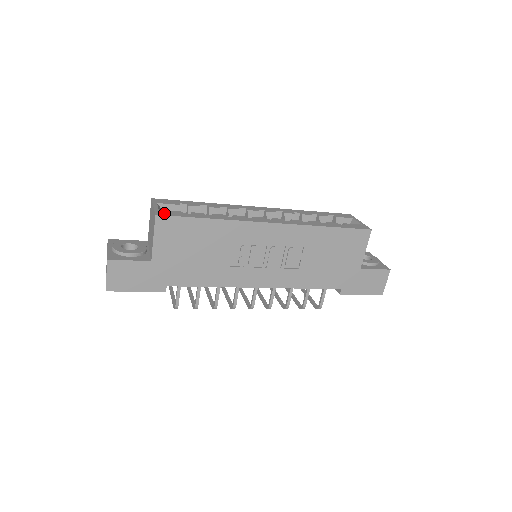
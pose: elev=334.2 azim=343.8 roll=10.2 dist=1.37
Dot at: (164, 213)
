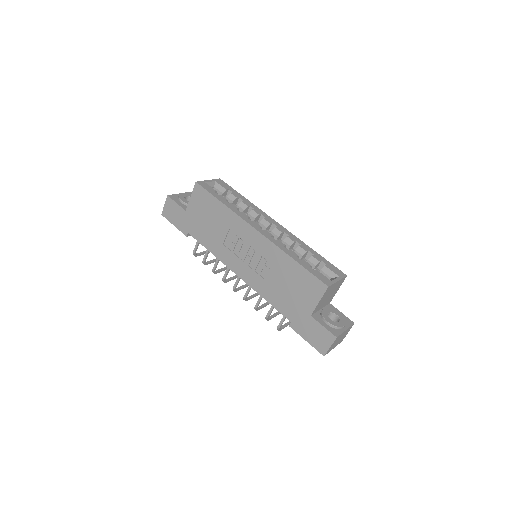
Dot at: (203, 184)
